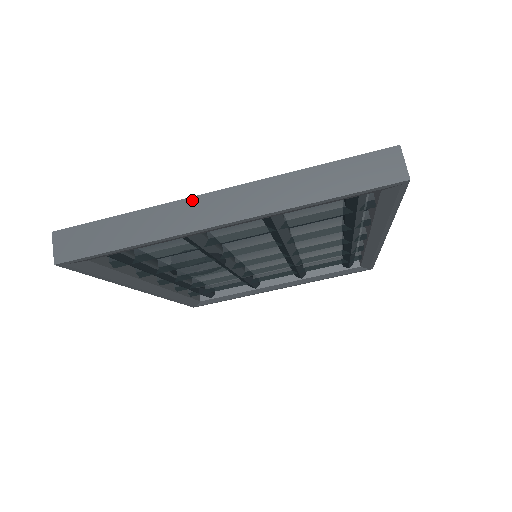
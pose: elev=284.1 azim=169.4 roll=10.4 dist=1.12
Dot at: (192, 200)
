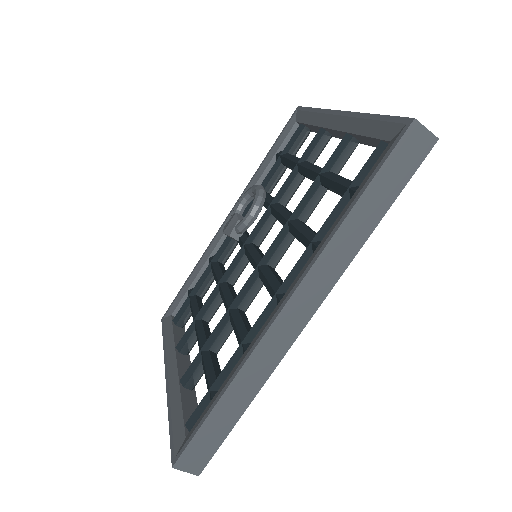
Dot at: occluded
